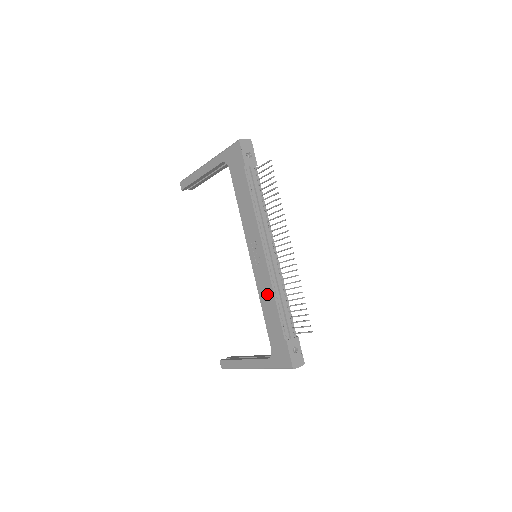
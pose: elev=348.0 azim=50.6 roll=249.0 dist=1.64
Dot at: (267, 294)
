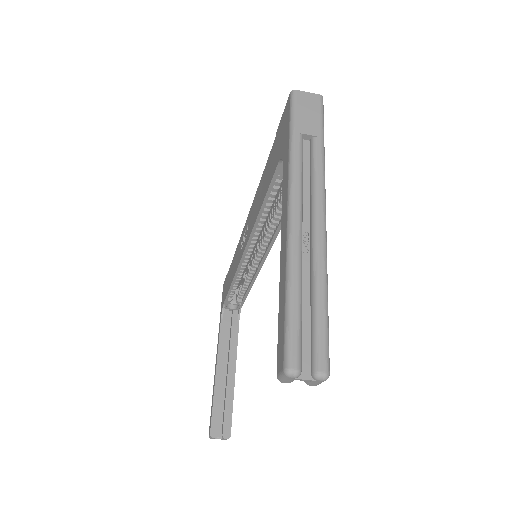
Dot at: (256, 202)
